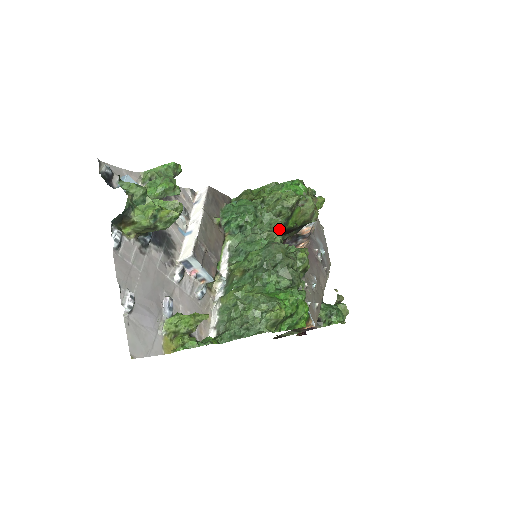
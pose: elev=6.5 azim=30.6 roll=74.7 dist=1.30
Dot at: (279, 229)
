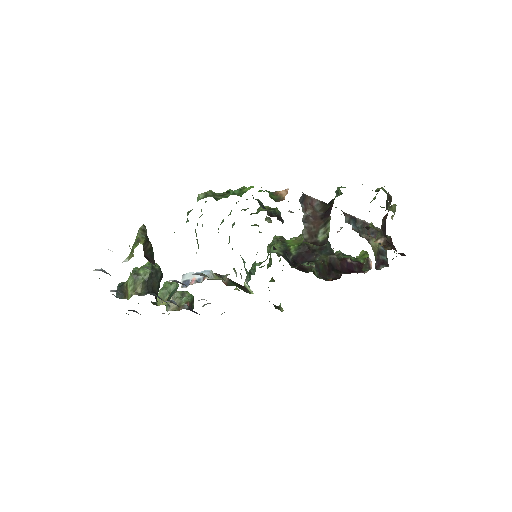
Dot at: (281, 251)
